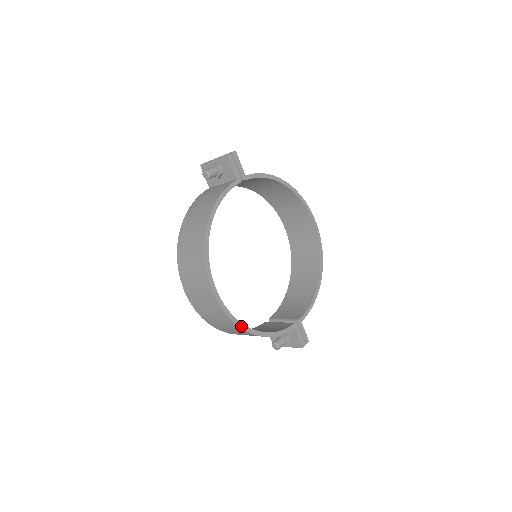
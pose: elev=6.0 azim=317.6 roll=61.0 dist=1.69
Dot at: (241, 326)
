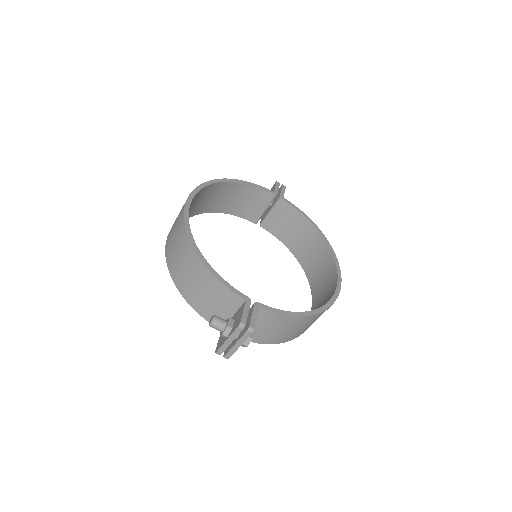
Dot at: (188, 233)
